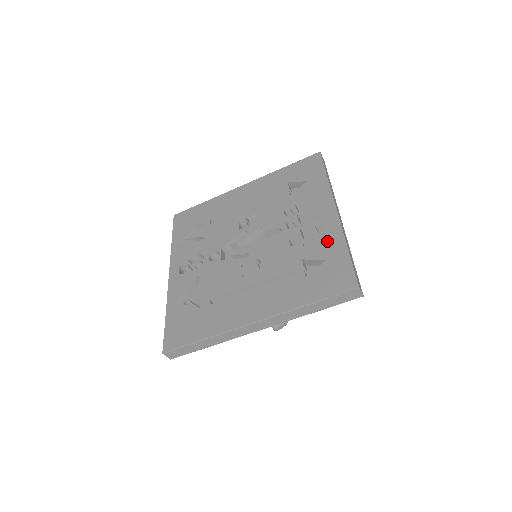
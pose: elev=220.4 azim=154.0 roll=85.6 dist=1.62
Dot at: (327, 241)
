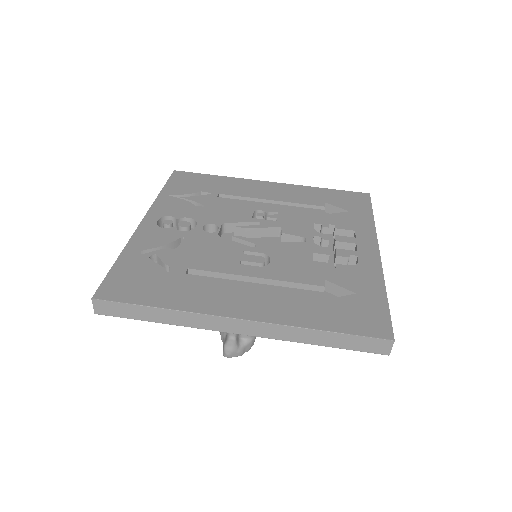
Dot at: (362, 275)
